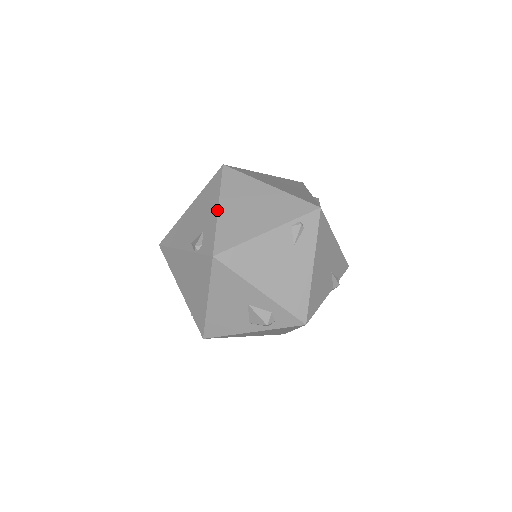
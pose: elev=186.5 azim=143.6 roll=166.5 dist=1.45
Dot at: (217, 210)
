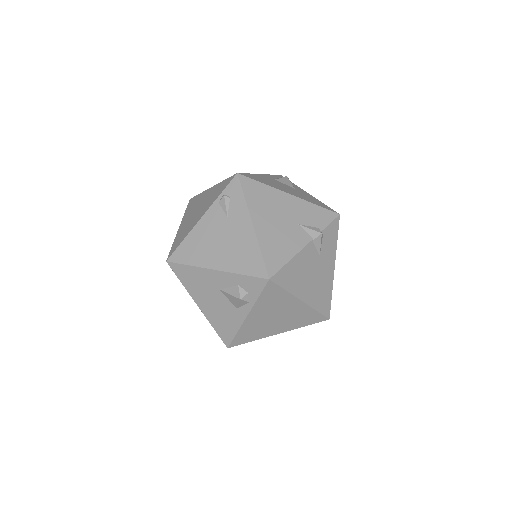
Dot at: (178, 230)
